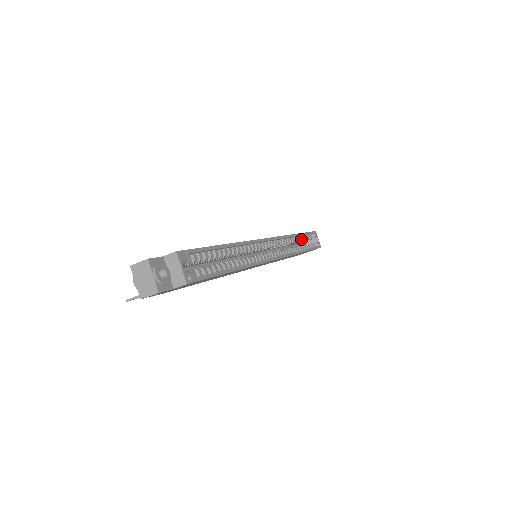
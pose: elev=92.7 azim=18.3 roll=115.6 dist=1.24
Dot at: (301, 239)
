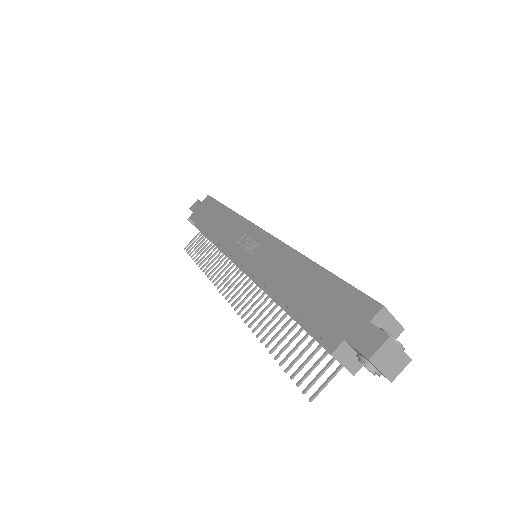
Dot at: occluded
